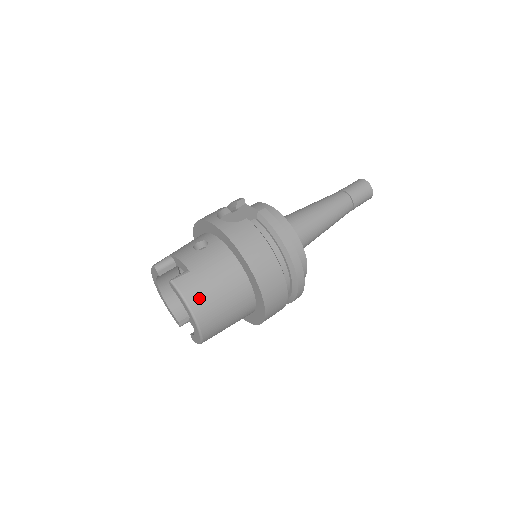
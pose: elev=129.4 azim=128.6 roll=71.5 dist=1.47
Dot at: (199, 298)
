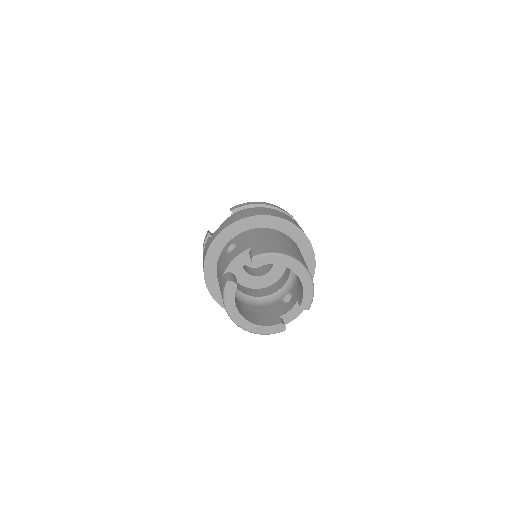
Dot at: (279, 248)
